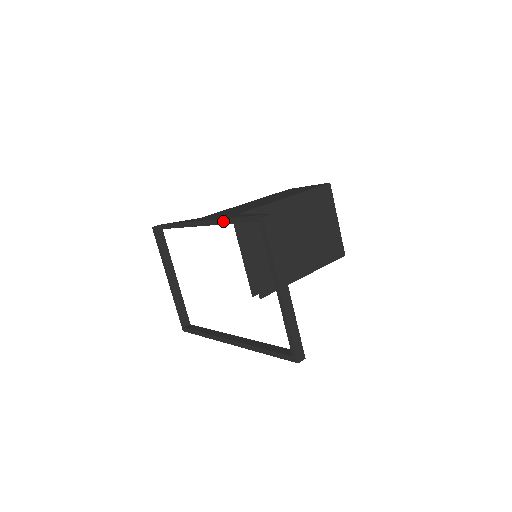
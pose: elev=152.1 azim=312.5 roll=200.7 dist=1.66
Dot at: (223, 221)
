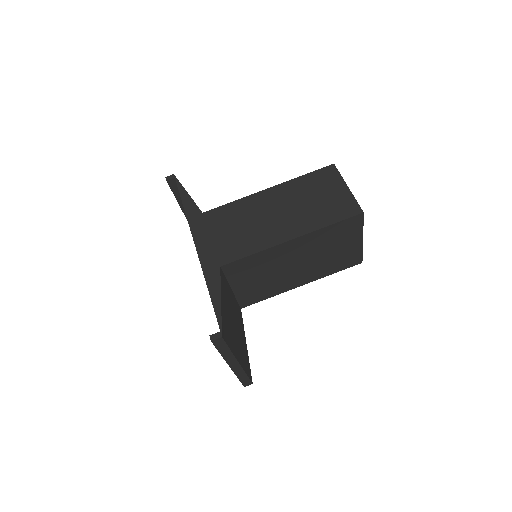
Dot at: (203, 271)
